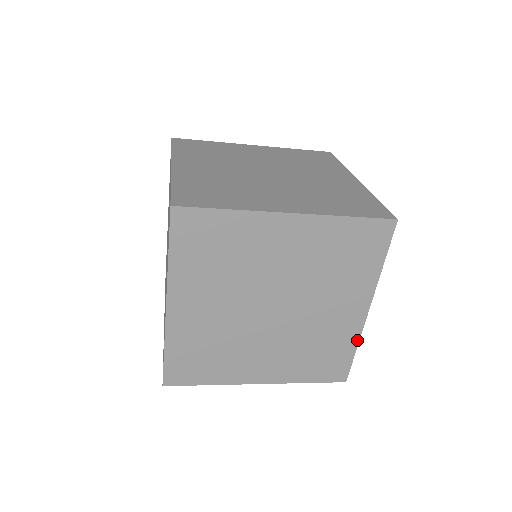
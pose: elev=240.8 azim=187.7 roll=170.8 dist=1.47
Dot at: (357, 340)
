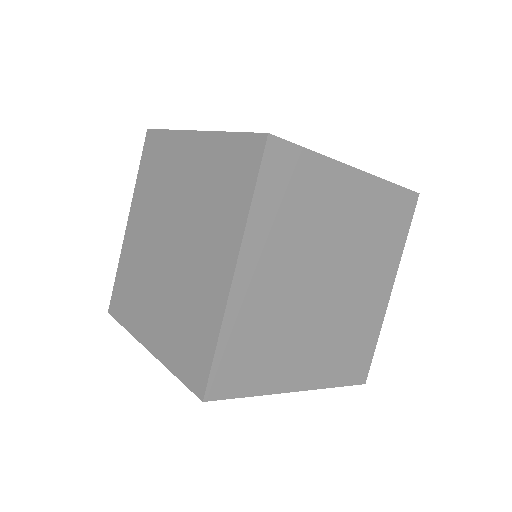
Dot at: (383, 182)
